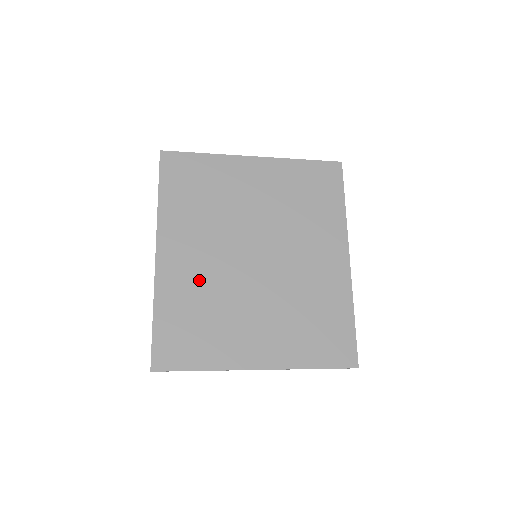
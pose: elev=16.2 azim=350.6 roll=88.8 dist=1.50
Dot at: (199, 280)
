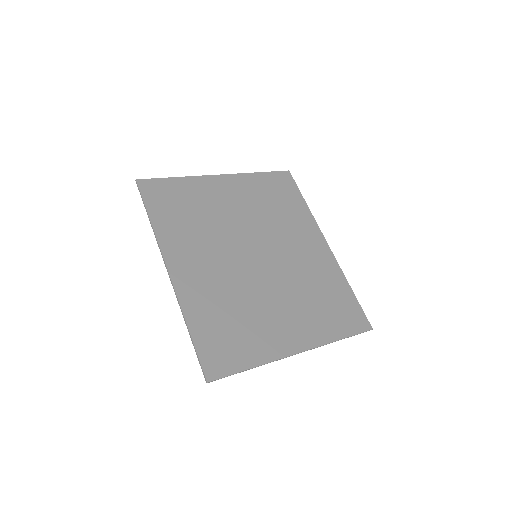
Dot at: (217, 286)
